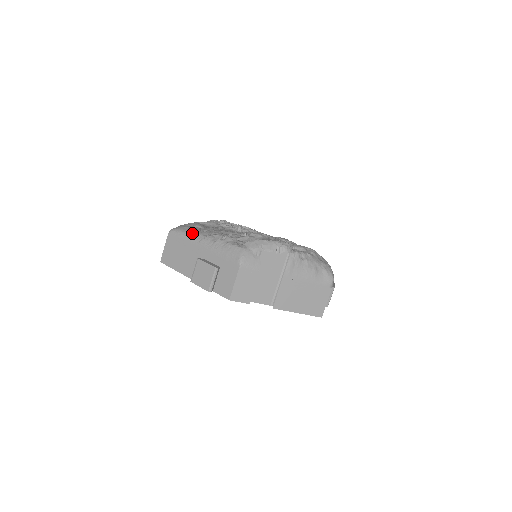
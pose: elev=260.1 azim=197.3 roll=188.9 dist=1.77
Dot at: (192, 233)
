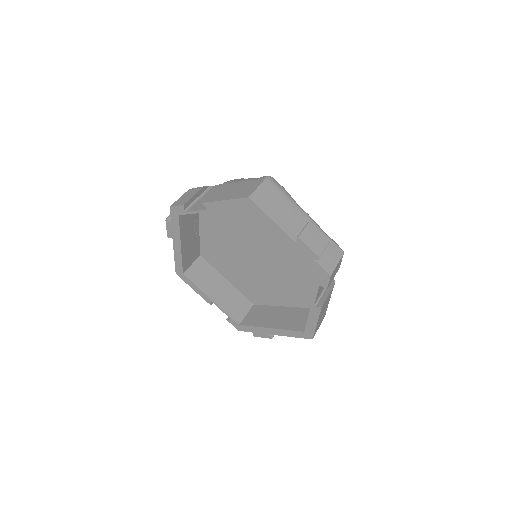
Dot at: occluded
